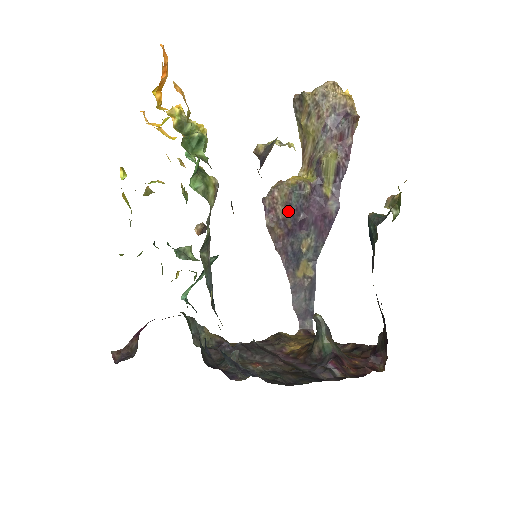
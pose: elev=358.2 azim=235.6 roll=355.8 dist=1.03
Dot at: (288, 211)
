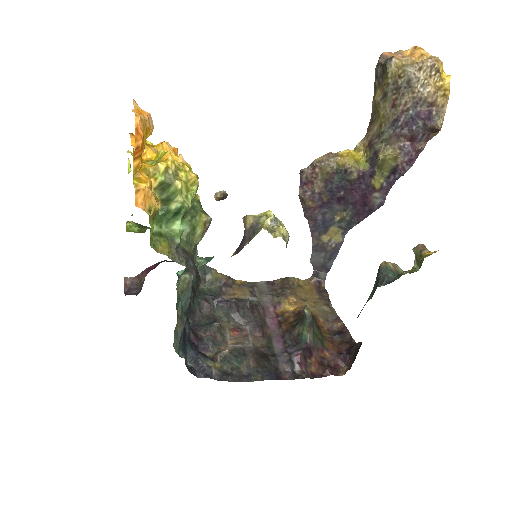
Dot at: (327, 187)
